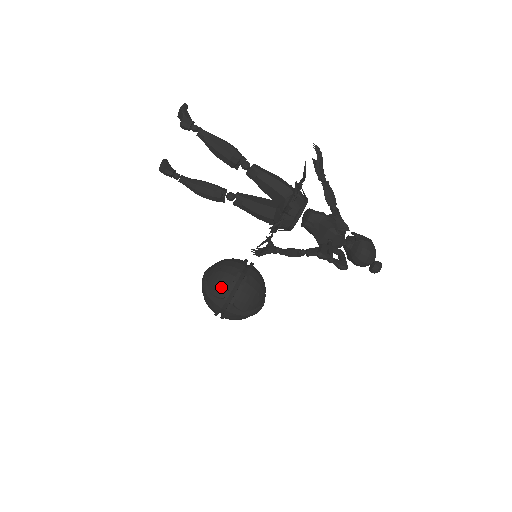
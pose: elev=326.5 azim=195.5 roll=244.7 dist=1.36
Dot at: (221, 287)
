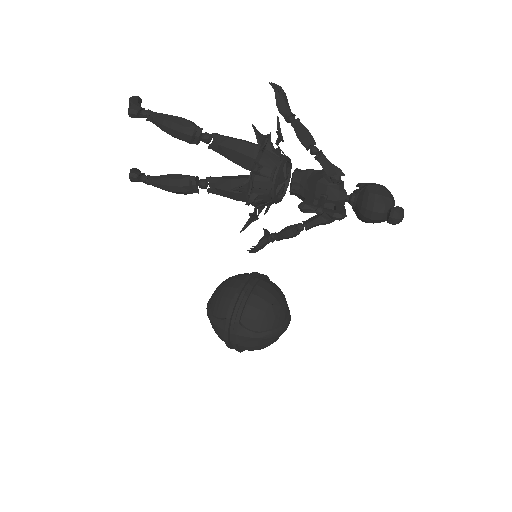
Dot at: (223, 305)
